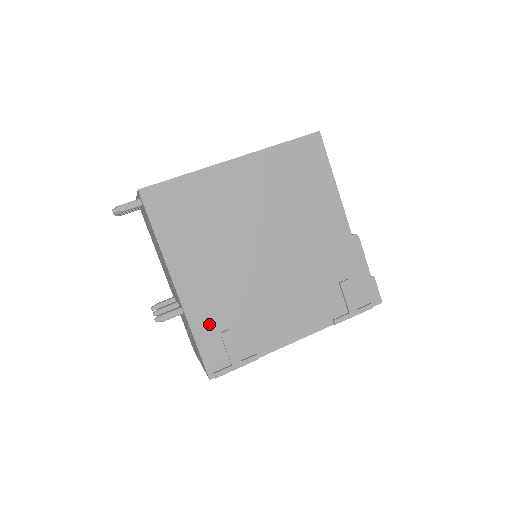
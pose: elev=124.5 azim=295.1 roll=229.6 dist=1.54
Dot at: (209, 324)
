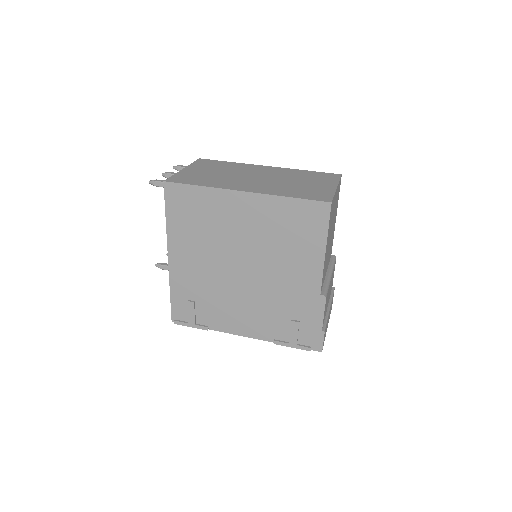
Dot at: (183, 291)
